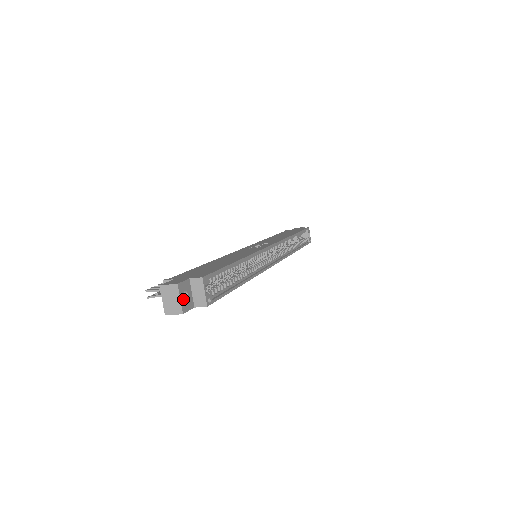
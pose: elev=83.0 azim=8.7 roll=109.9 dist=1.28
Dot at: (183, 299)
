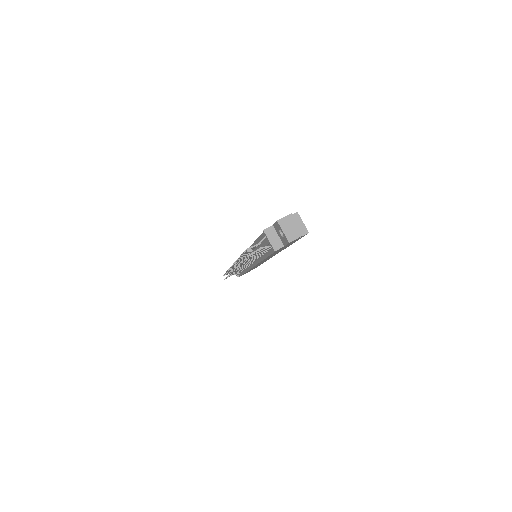
Dot at: (297, 226)
